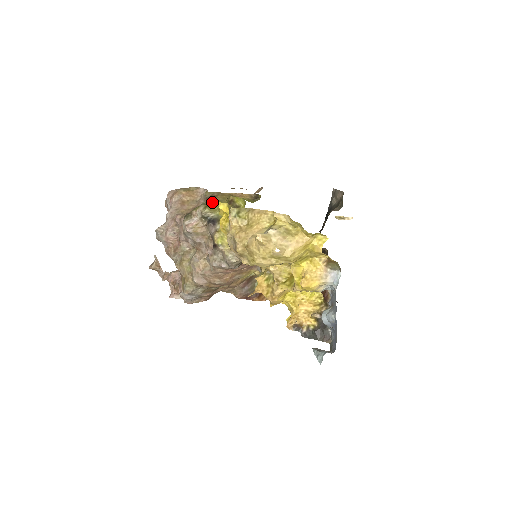
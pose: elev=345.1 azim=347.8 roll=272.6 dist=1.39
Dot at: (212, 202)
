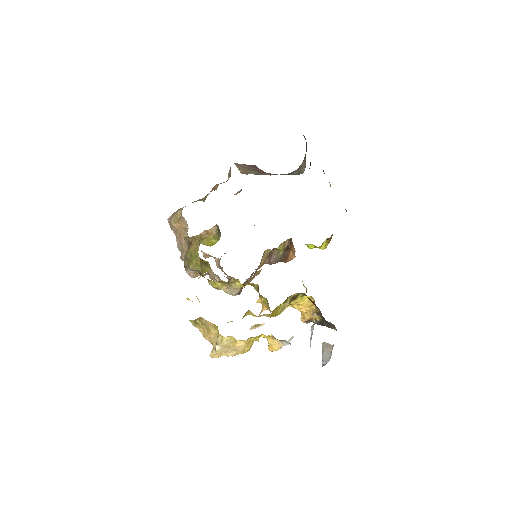
Dot at: (191, 254)
